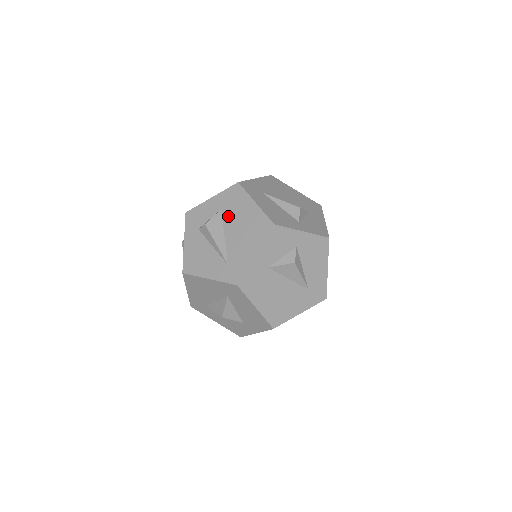
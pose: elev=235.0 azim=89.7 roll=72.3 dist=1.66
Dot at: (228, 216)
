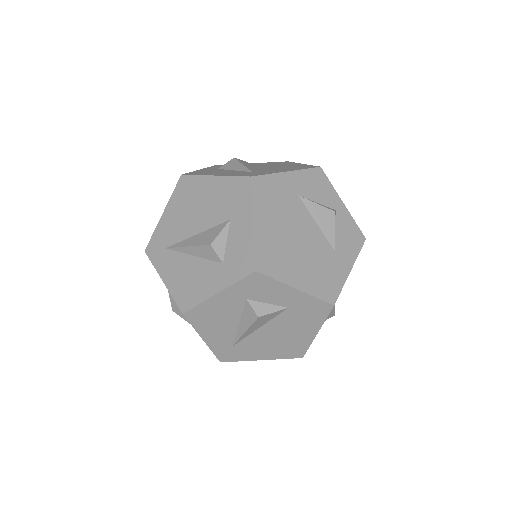
Dot at: (285, 319)
